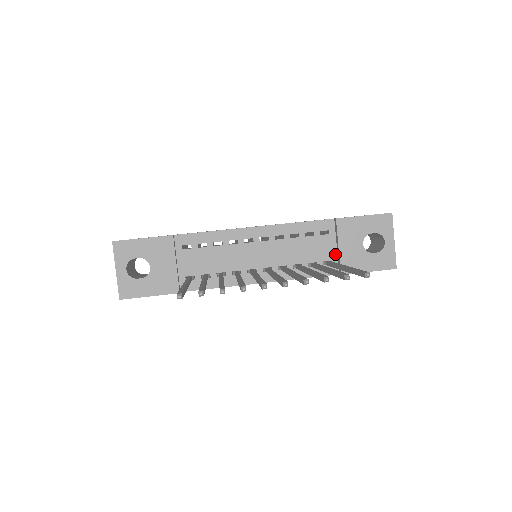
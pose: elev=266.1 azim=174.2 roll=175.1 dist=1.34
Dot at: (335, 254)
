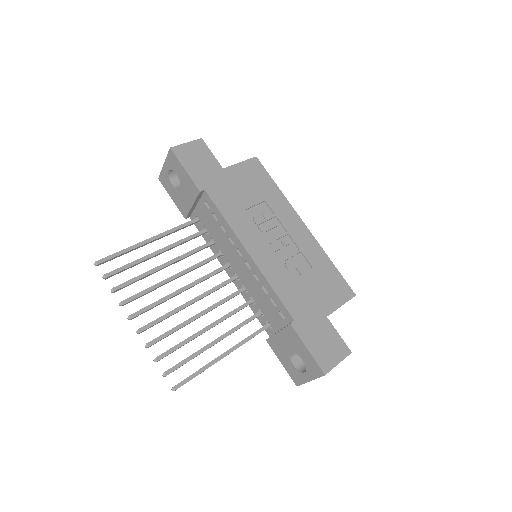
Dot at: (277, 329)
